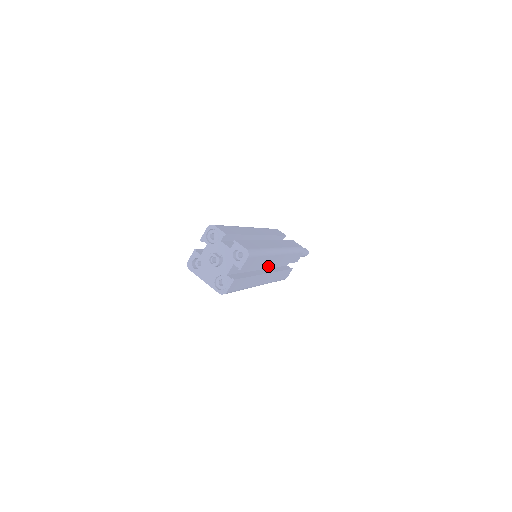
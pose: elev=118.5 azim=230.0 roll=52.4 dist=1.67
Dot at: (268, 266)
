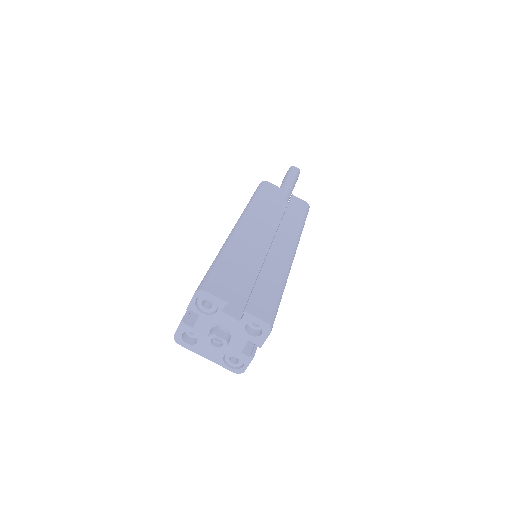
Dot at: occluded
